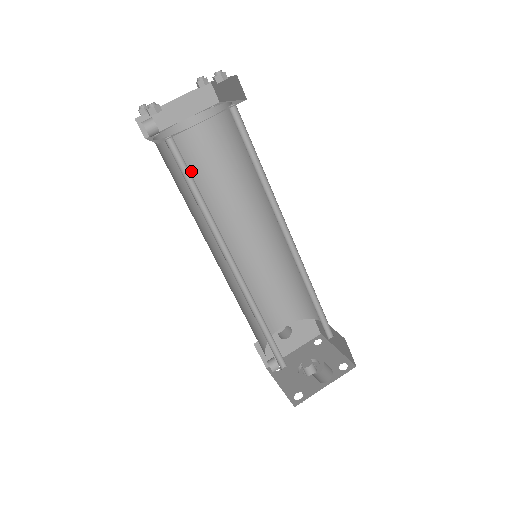
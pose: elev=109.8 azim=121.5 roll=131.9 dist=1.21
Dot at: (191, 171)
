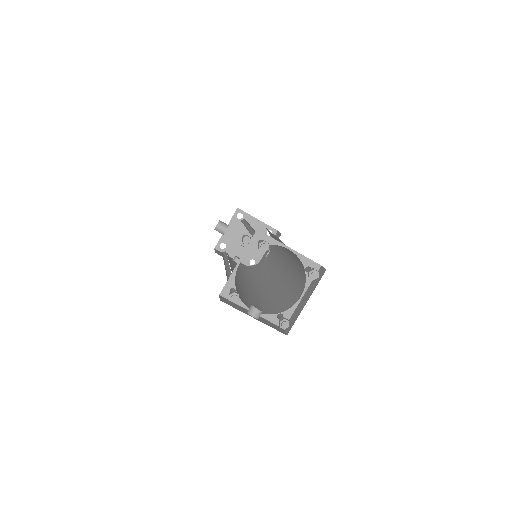
Dot at: occluded
